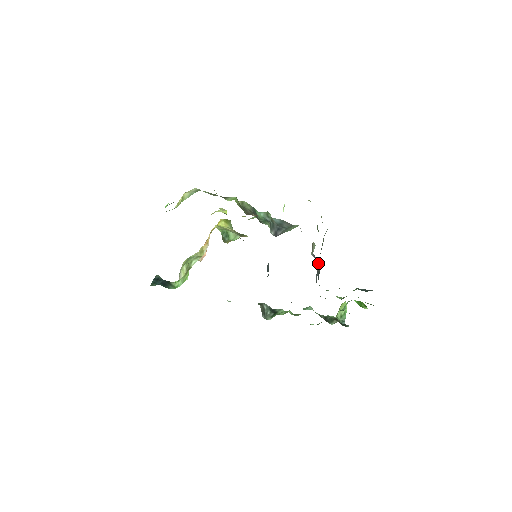
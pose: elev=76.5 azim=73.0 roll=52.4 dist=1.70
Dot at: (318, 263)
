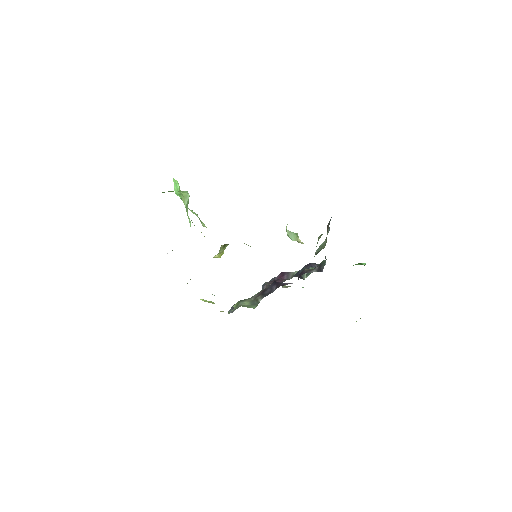
Dot at: occluded
